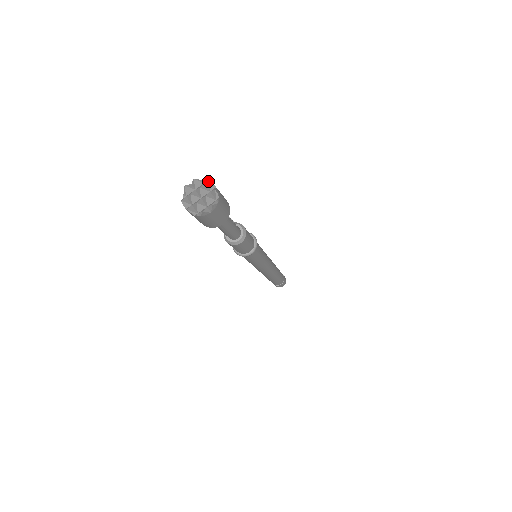
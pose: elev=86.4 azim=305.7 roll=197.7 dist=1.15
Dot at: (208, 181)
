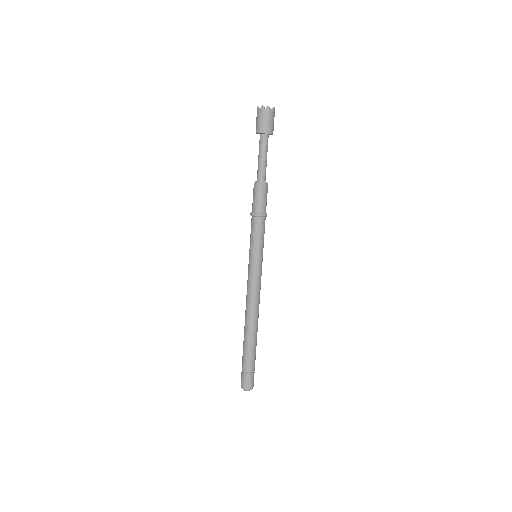
Dot at: (274, 108)
